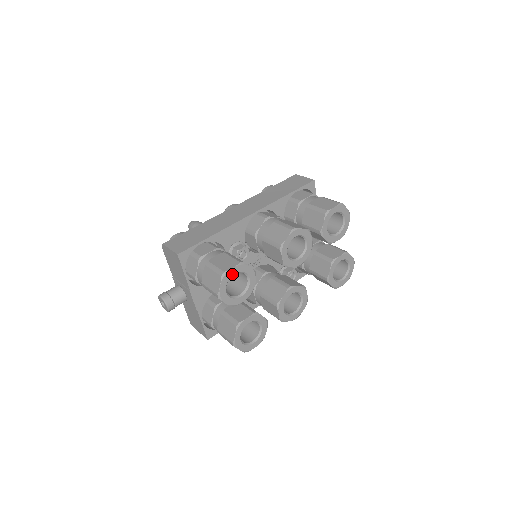
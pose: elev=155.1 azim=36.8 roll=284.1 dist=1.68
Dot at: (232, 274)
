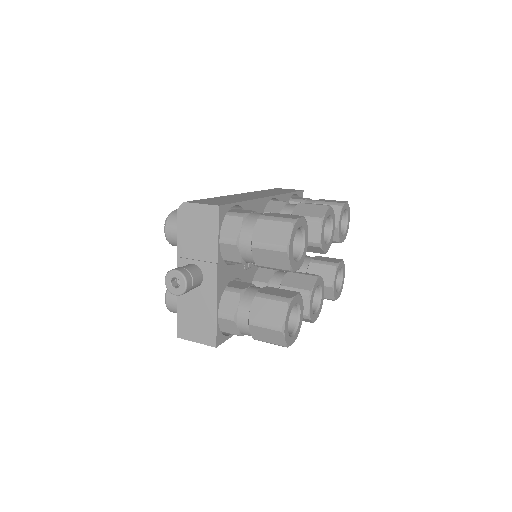
Dot at: (299, 226)
